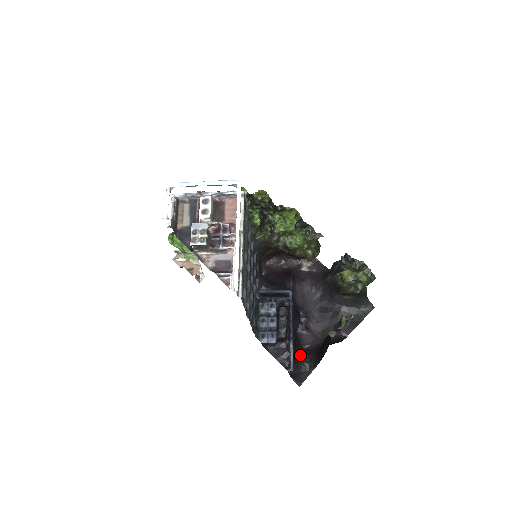
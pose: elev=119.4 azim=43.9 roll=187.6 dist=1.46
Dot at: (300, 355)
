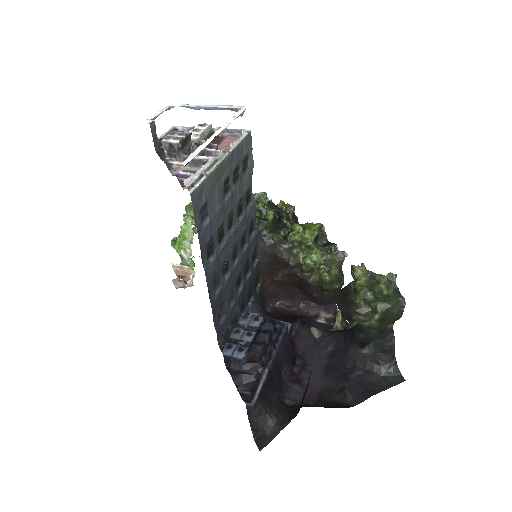
Dot at: (275, 402)
